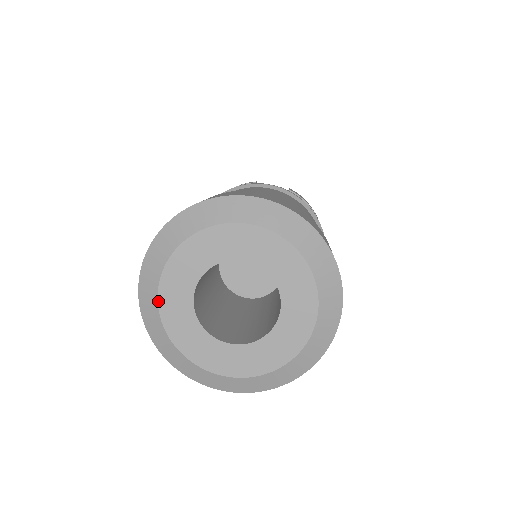
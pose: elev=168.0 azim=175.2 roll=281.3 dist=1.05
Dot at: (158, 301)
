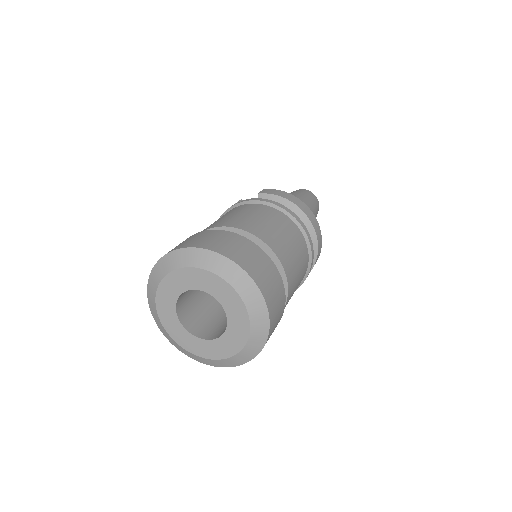
Dot at: (169, 334)
